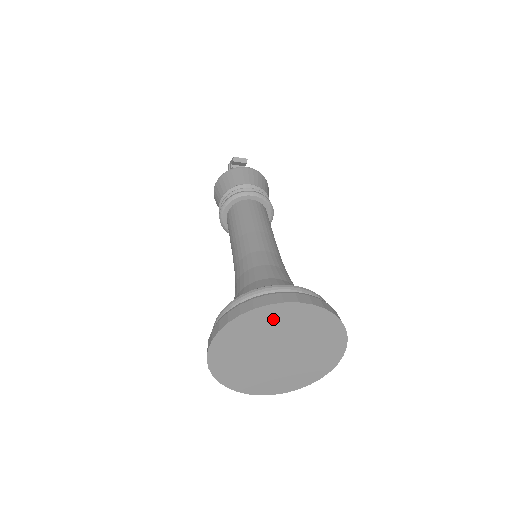
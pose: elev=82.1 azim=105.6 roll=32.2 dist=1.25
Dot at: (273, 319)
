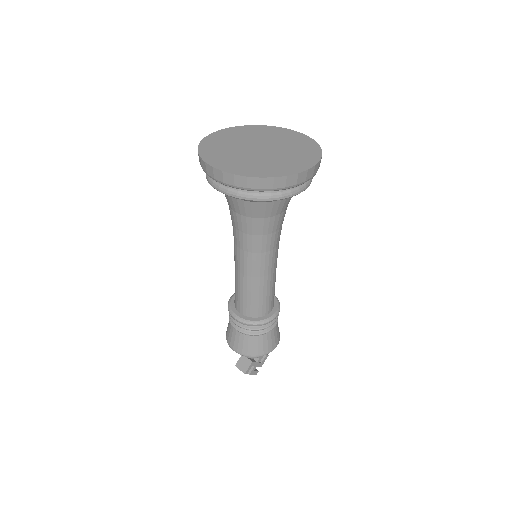
Dot at: (277, 133)
